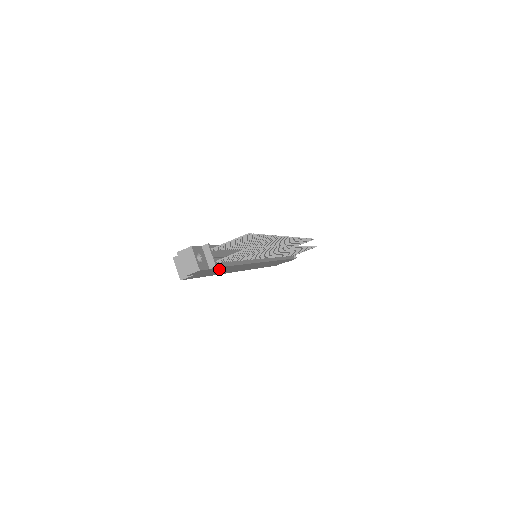
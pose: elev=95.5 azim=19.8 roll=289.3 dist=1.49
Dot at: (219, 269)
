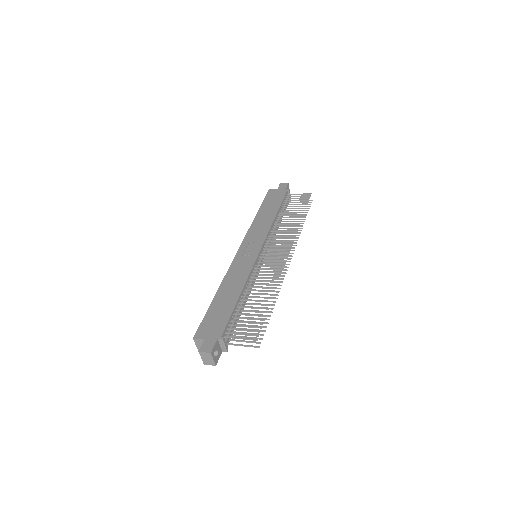
Dot at: occluded
